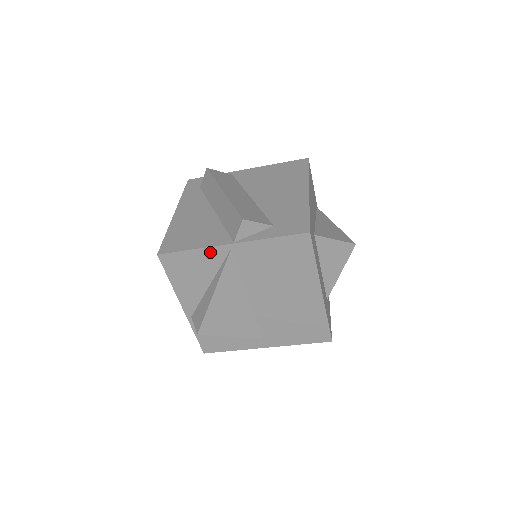
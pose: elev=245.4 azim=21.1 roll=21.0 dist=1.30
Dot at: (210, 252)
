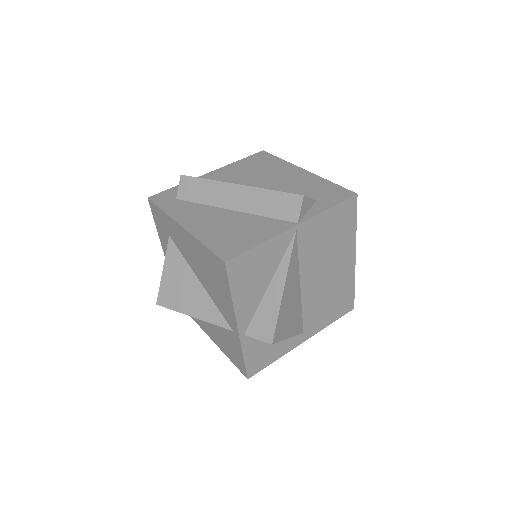
Dot at: (277, 241)
